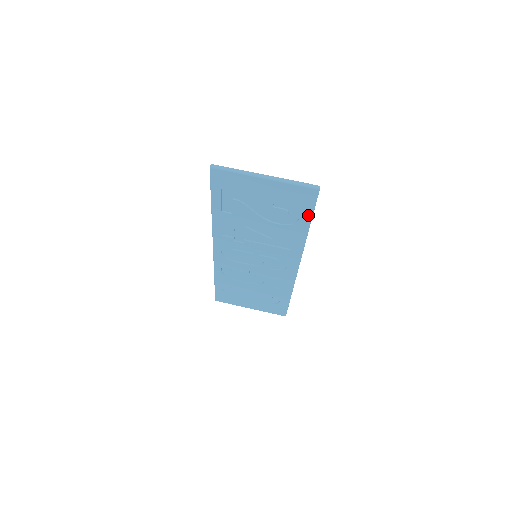
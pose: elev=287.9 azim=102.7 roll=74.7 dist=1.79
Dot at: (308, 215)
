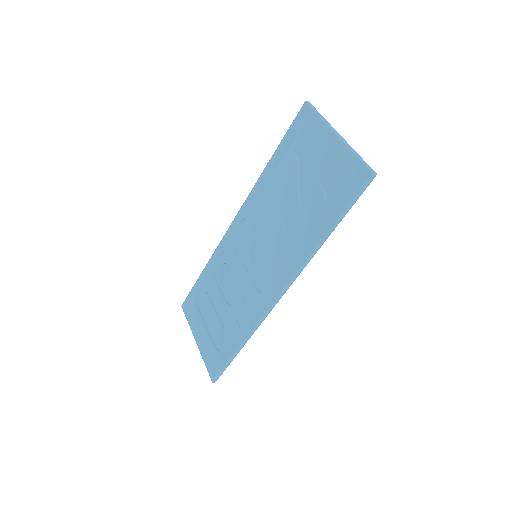
Dot at: (339, 211)
